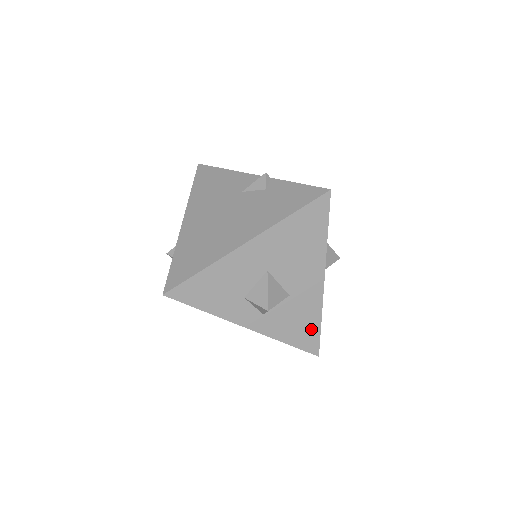
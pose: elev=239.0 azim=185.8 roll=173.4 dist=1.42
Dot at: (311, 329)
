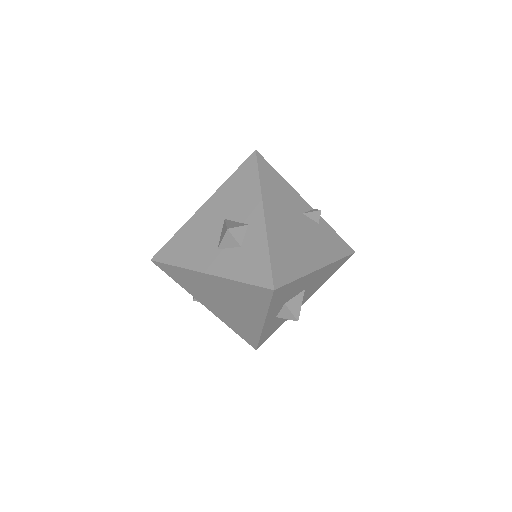
Dot at: (273, 331)
